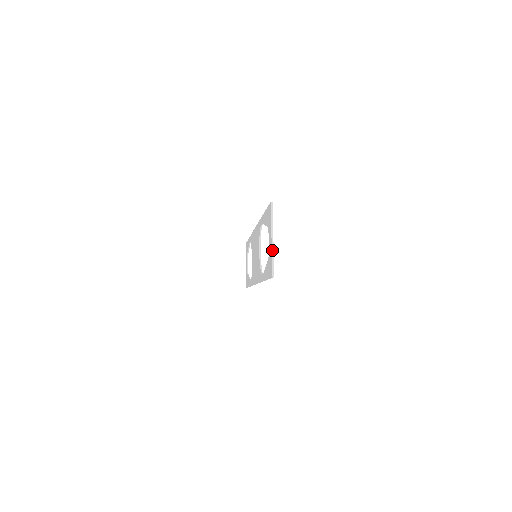
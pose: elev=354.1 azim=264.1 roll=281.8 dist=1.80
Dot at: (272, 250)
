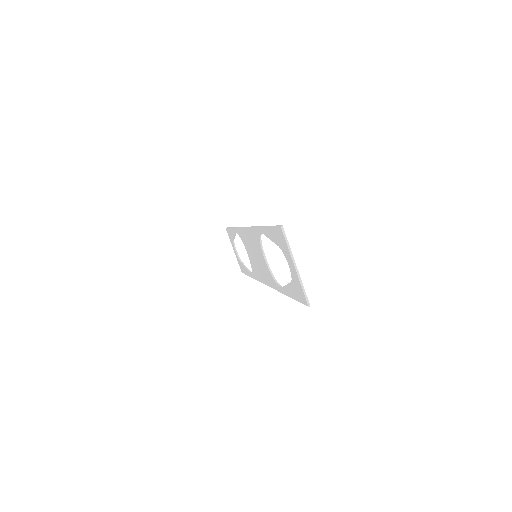
Dot at: (299, 279)
